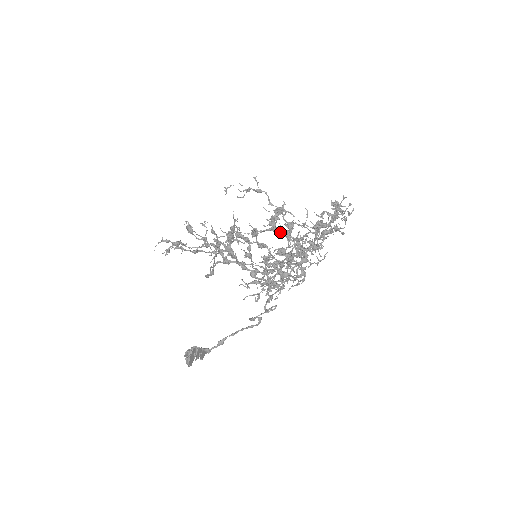
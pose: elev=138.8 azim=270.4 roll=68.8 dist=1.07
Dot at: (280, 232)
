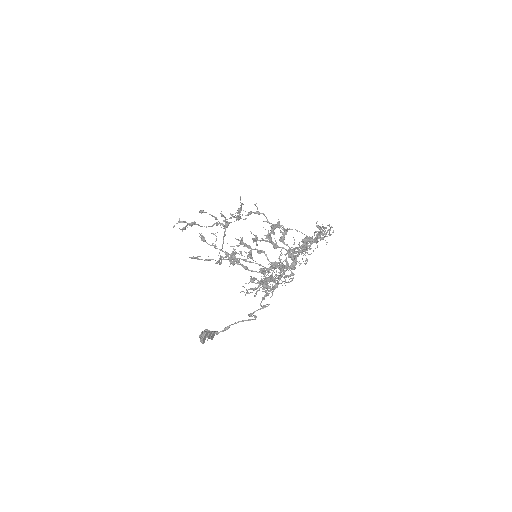
Dot at: (275, 244)
